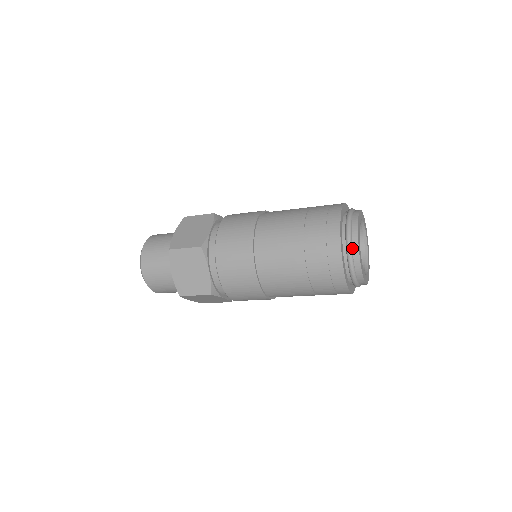
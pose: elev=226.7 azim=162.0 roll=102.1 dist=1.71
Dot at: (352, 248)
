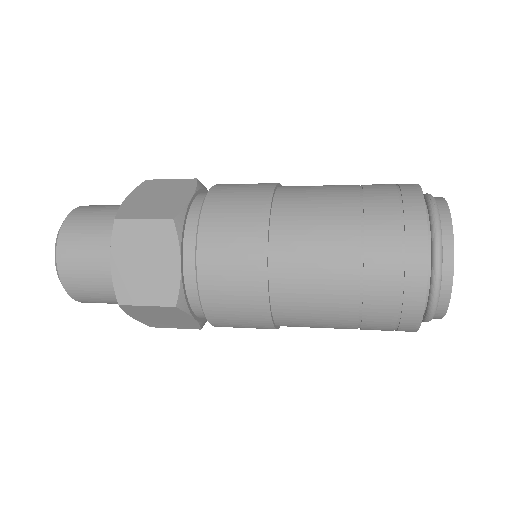
Dot at: (436, 309)
